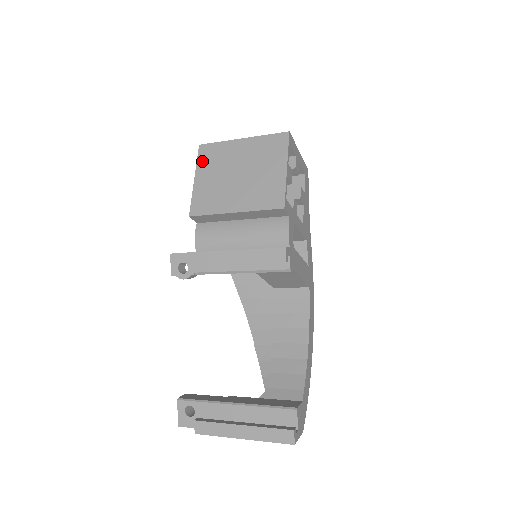
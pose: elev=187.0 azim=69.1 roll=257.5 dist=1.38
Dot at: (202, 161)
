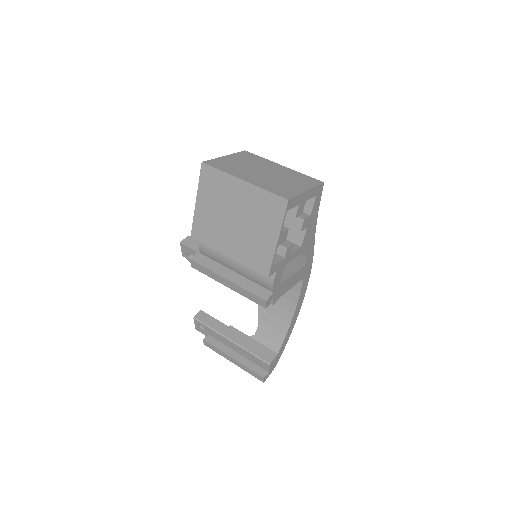
Dot at: (203, 184)
